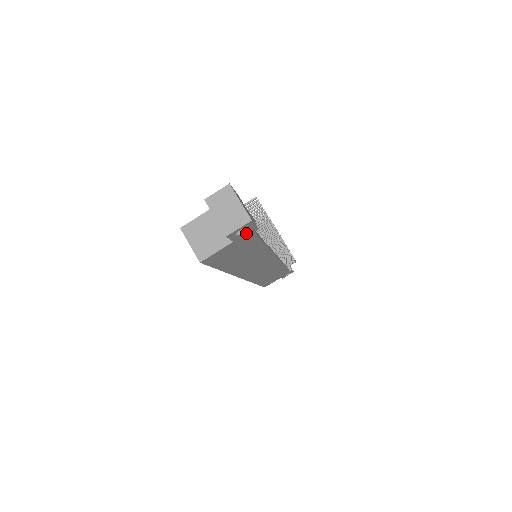
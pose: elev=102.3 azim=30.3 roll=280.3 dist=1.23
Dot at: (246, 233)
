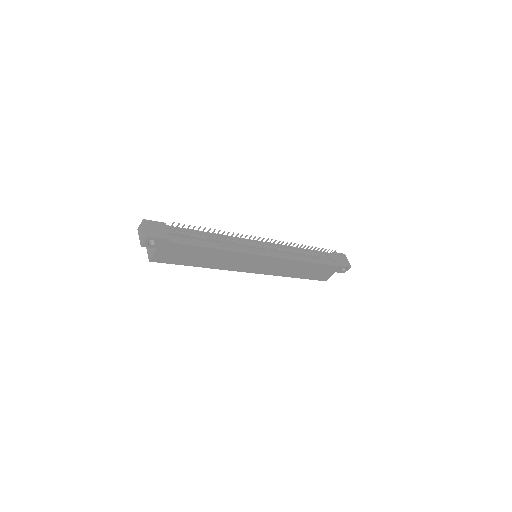
Dot at: (161, 243)
